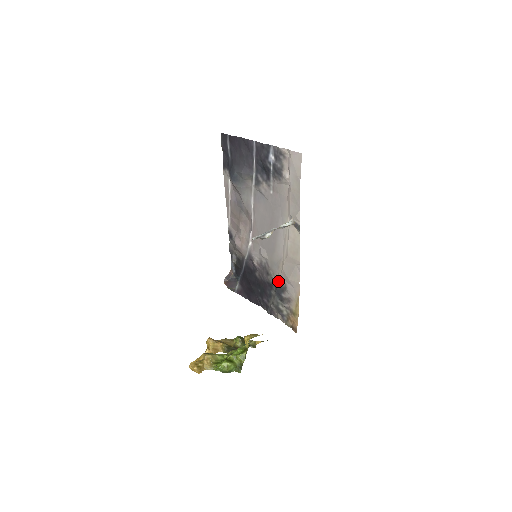
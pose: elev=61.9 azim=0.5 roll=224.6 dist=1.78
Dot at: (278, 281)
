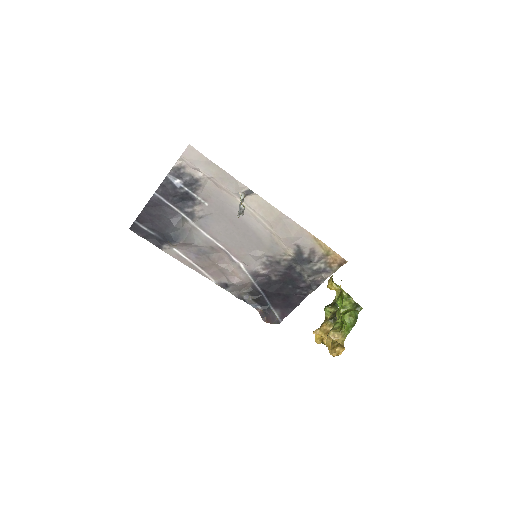
Dot at: (290, 253)
